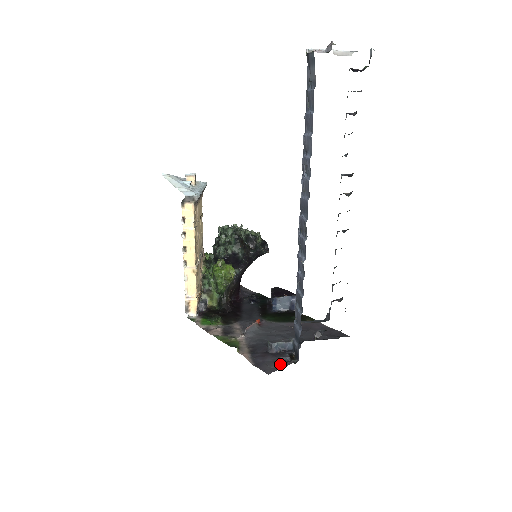
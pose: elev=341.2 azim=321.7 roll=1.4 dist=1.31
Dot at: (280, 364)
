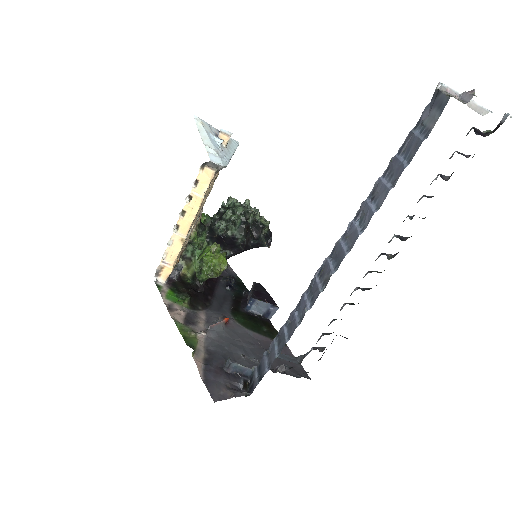
Dot at: (231, 392)
